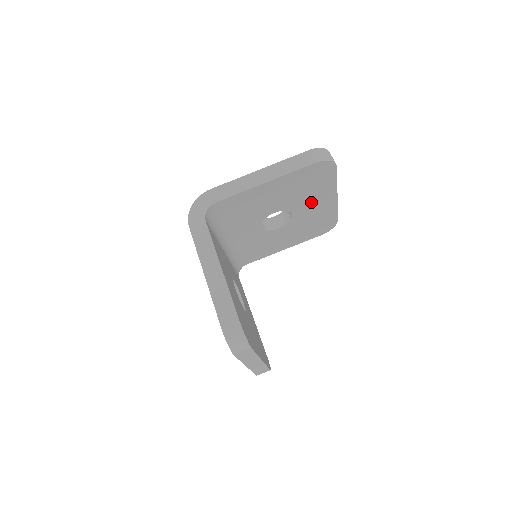
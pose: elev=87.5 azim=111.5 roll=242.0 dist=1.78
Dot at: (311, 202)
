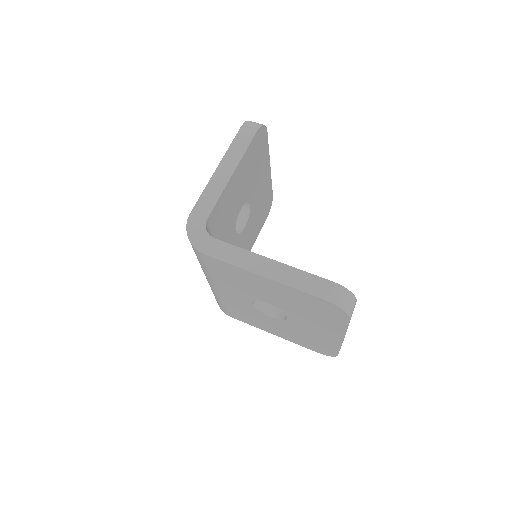
Dot at: (258, 182)
